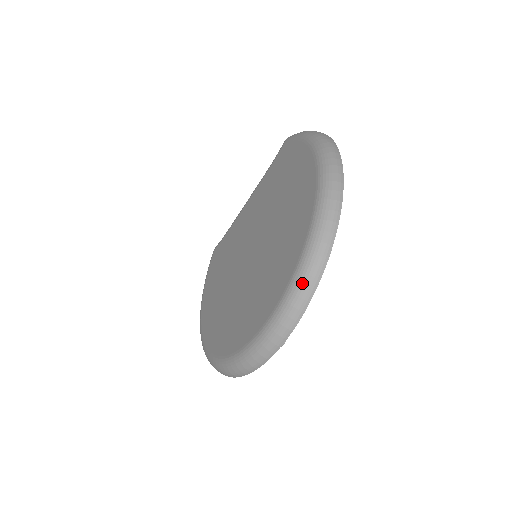
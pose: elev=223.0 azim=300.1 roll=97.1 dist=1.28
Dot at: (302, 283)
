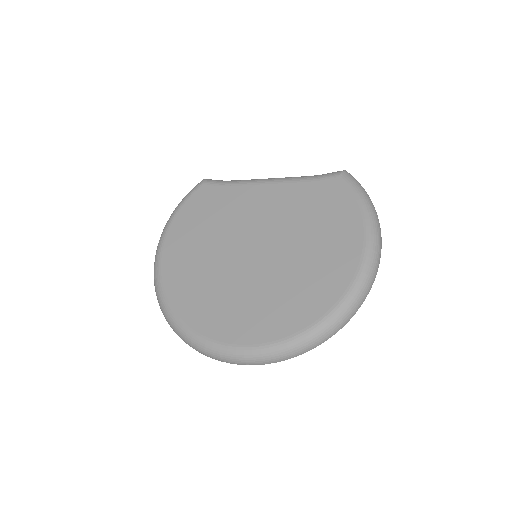
Dot at: (299, 346)
